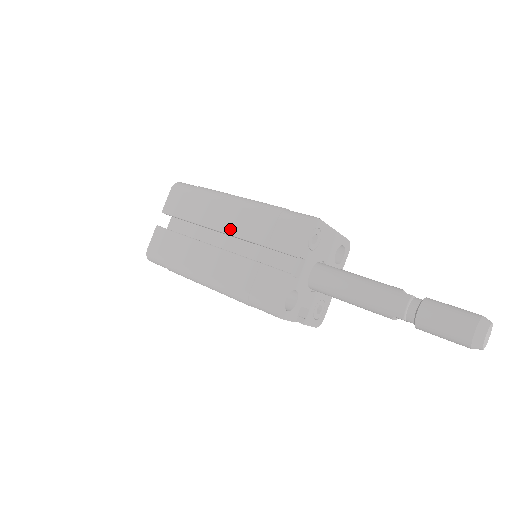
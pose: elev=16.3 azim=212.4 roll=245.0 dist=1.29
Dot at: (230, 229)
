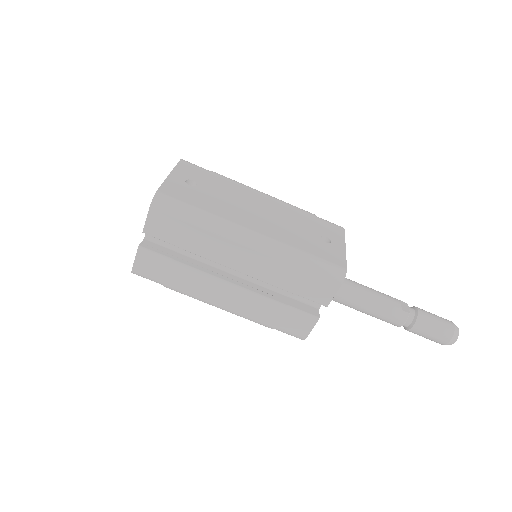
Dot at: (249, 272)
